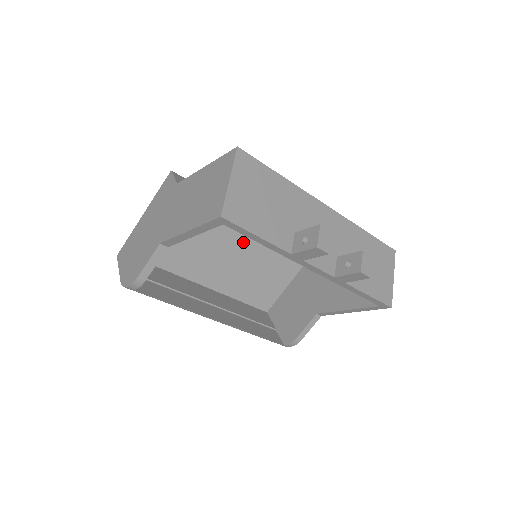
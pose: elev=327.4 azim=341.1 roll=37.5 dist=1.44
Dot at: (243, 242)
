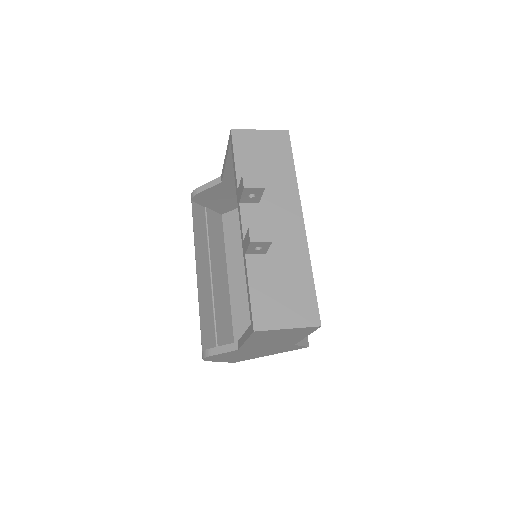
Dot at: occluded
